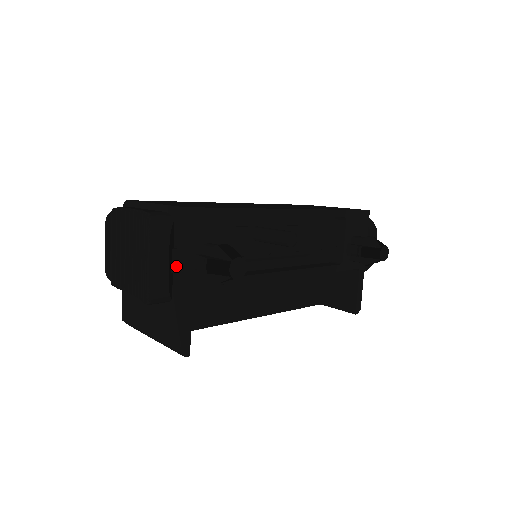
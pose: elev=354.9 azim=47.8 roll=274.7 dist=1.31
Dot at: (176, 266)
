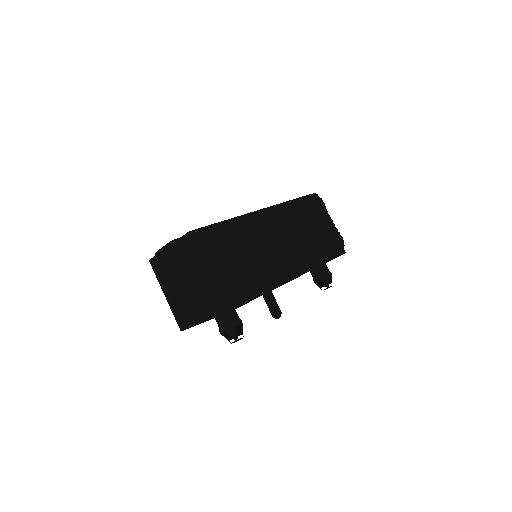
Dot at: occluded
